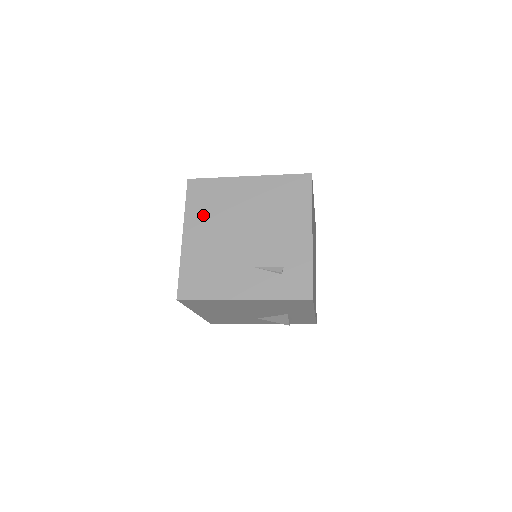
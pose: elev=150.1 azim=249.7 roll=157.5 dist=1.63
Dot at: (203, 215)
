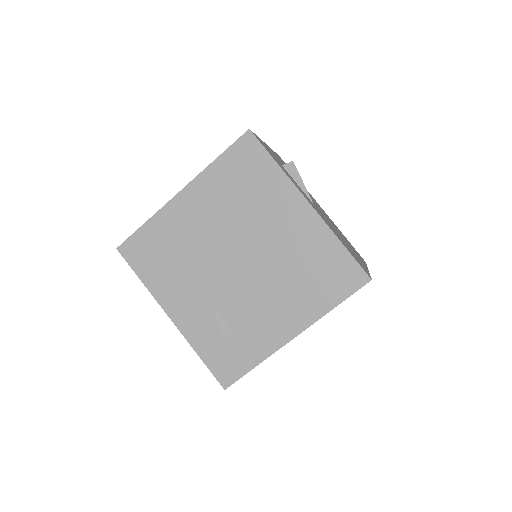
Dot at: (221, 192)
